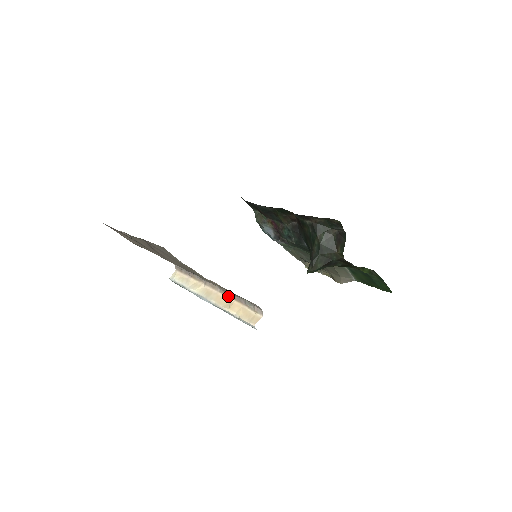
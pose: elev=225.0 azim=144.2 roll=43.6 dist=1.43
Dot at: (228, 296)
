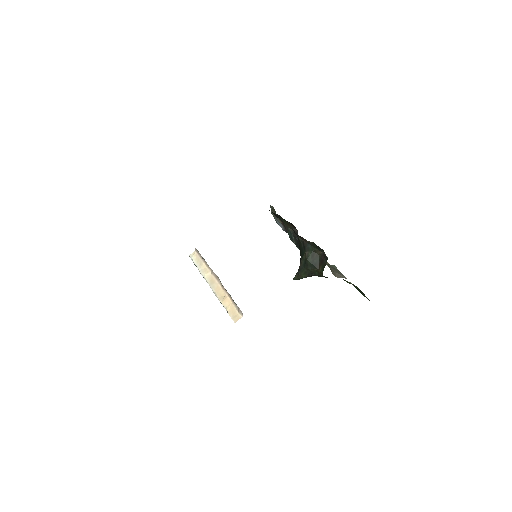
Dot at: (224, 290)
